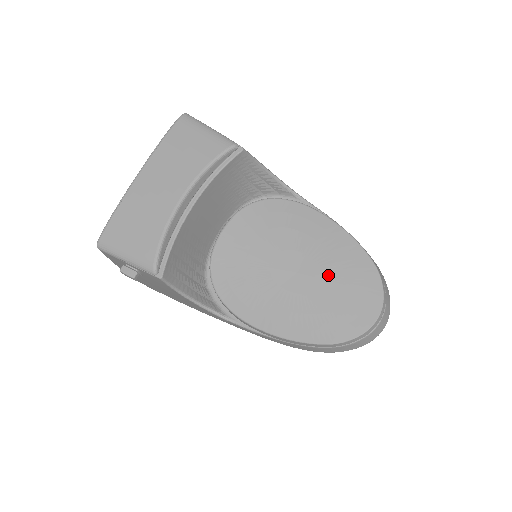
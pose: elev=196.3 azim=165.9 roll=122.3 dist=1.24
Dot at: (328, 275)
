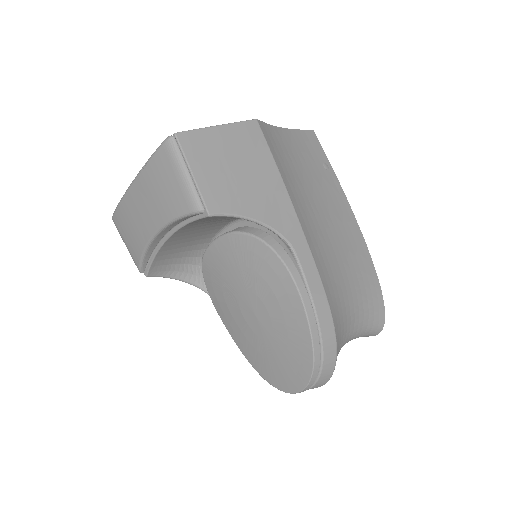
Dot at: (276, 337)
